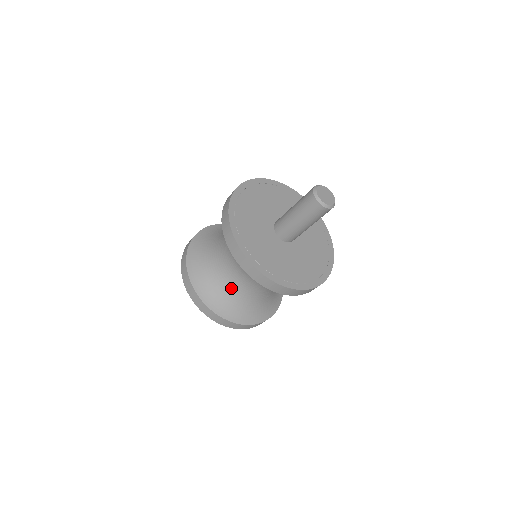
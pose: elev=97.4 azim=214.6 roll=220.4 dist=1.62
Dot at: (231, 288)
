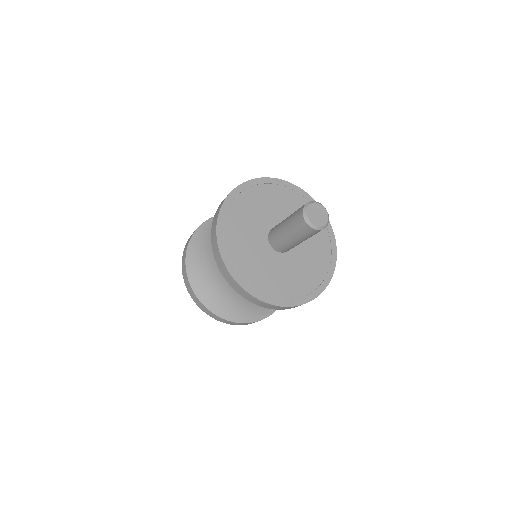
Dot at: (237, 296)
